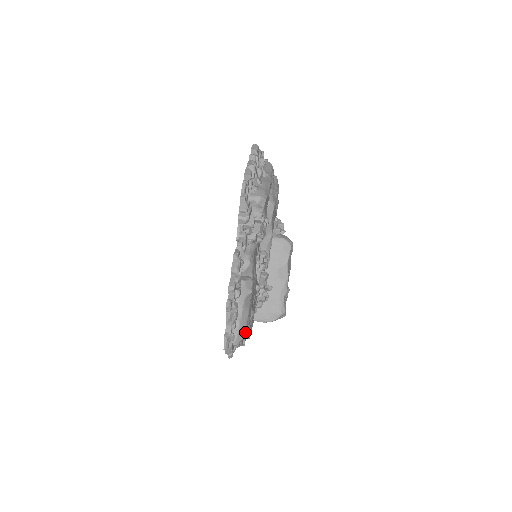
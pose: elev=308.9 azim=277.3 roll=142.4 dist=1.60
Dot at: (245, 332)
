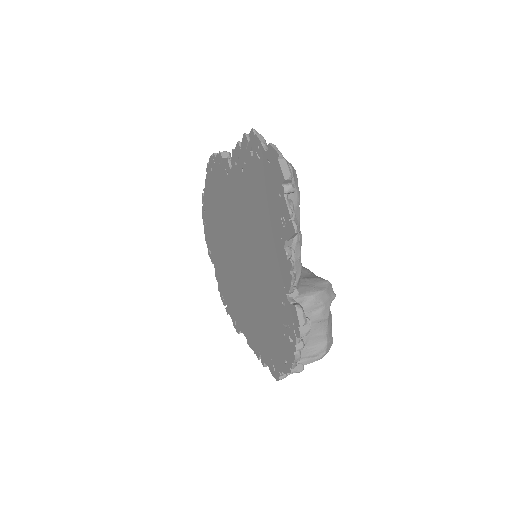
Dot at: occluded
